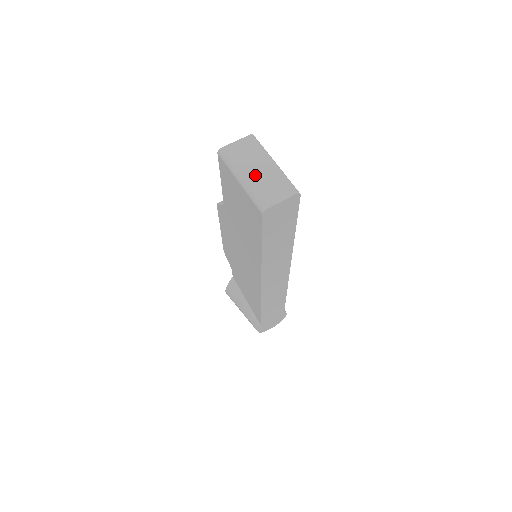
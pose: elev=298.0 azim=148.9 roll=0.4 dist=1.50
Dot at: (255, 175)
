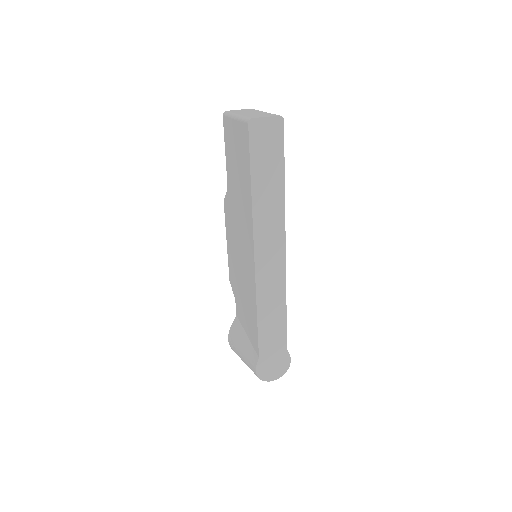
Dot at: (248, 114)
